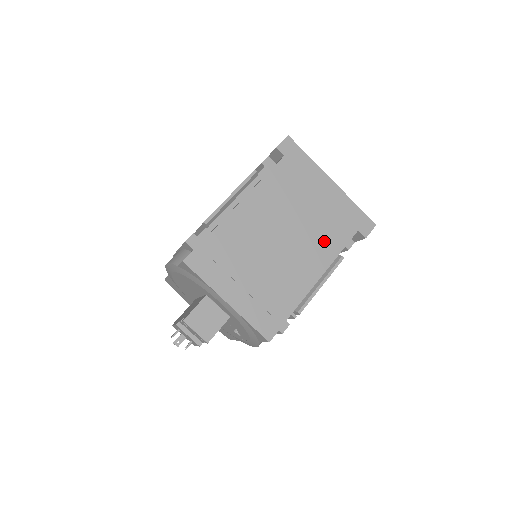
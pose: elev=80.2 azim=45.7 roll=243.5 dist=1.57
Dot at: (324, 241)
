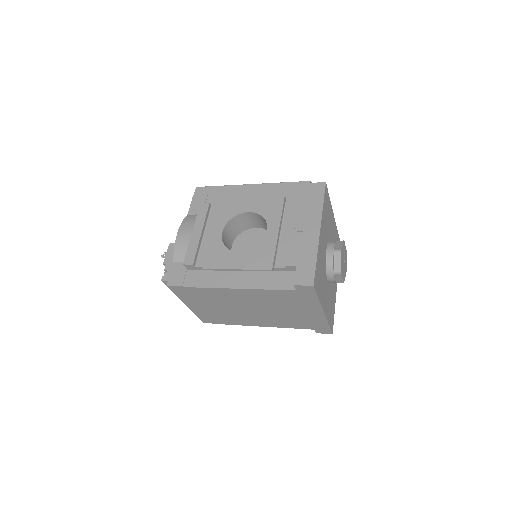
Dot at: (282, 322)
